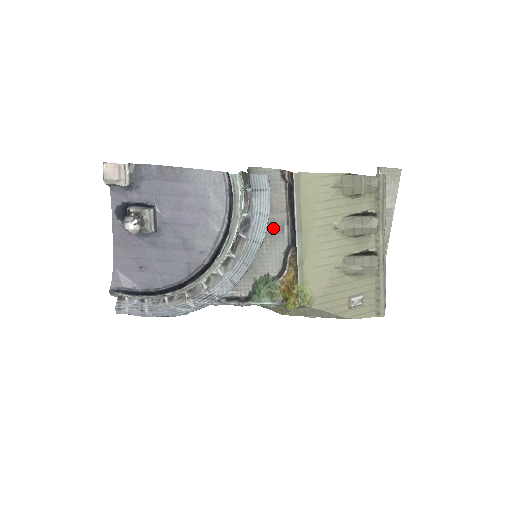
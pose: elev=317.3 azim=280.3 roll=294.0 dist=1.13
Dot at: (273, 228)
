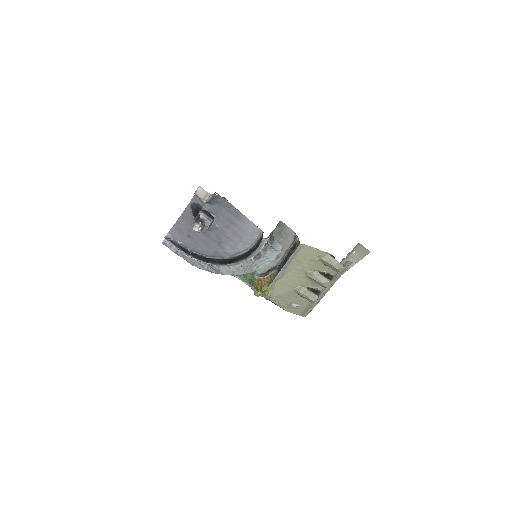
Dot at: occluded
